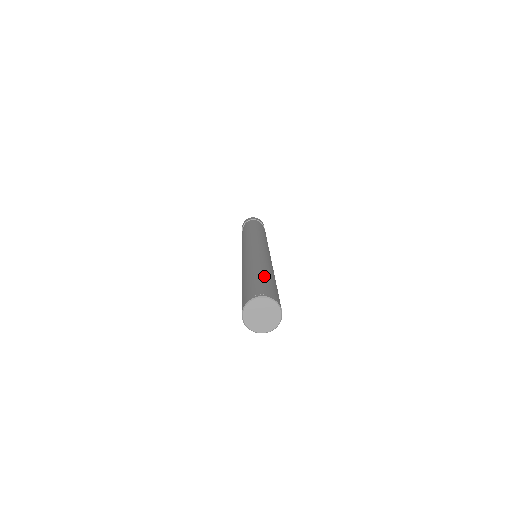
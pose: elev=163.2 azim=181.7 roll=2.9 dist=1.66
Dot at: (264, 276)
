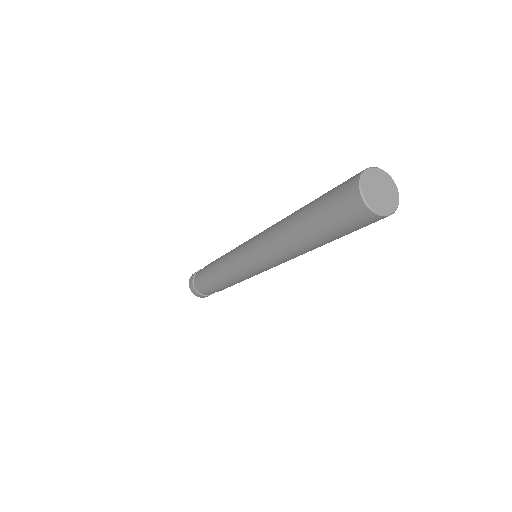
Dot at: occluded
